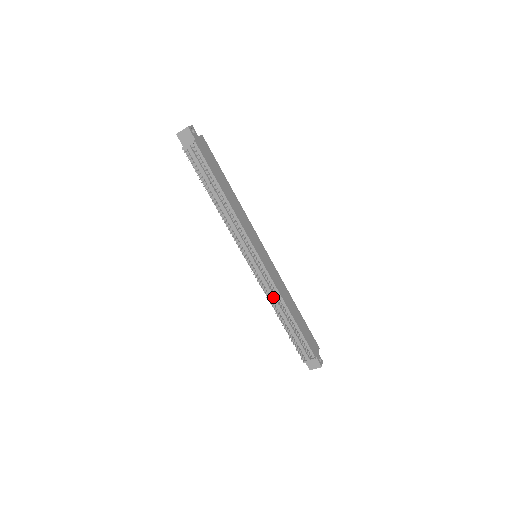
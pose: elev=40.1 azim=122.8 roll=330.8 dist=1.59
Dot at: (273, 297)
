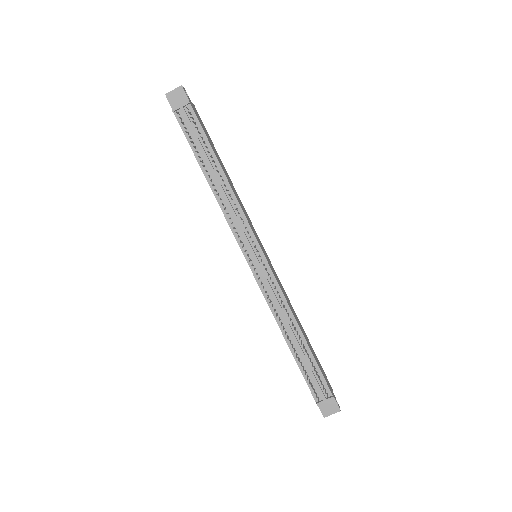
Dot at: (279, 309)
